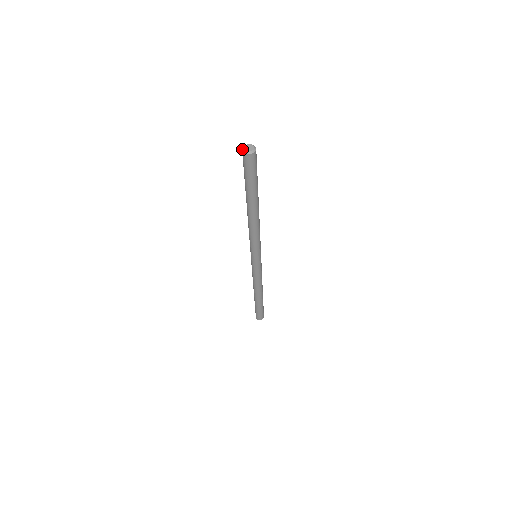
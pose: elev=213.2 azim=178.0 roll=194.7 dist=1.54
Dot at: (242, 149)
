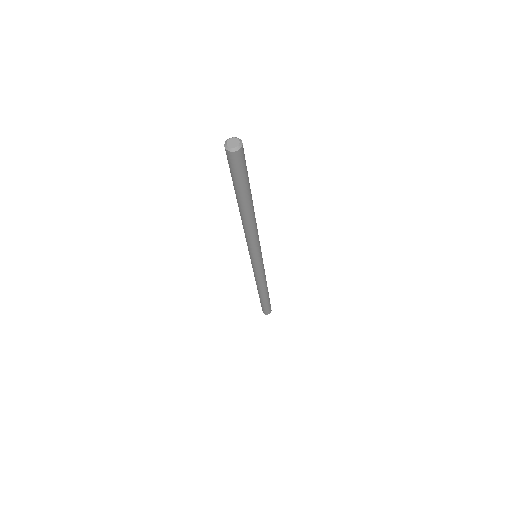
Dot at: (229, 150)
